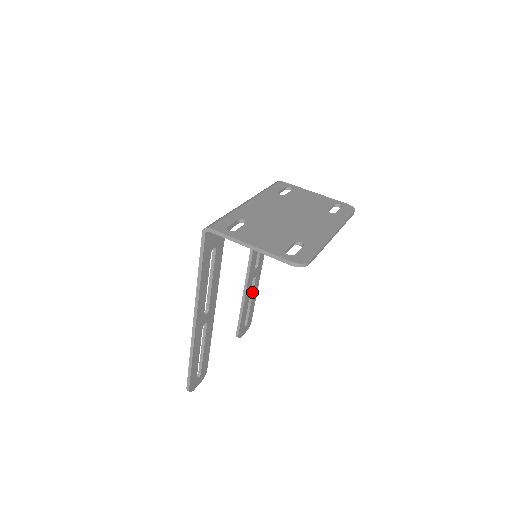
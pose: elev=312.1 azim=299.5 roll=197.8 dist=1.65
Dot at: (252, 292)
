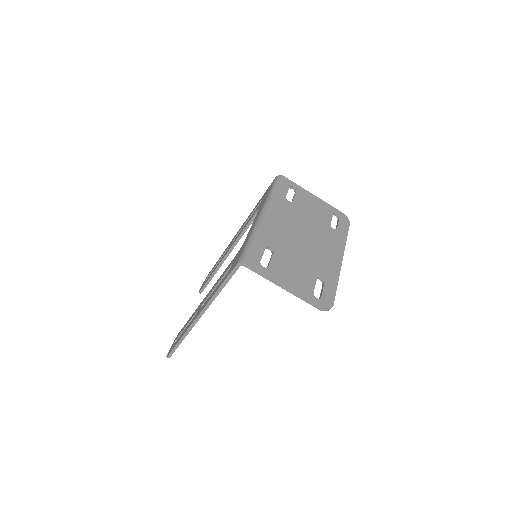
Dot at: occluded
